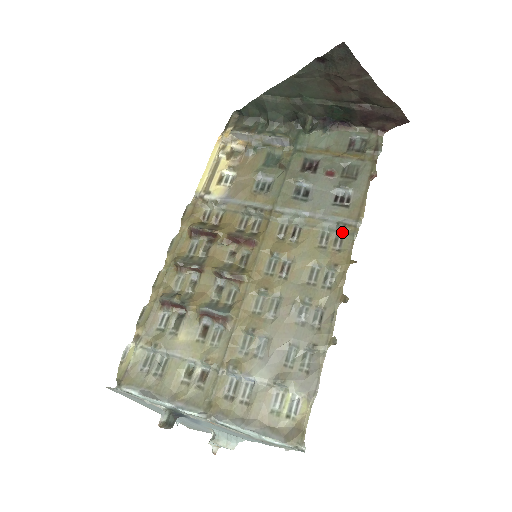
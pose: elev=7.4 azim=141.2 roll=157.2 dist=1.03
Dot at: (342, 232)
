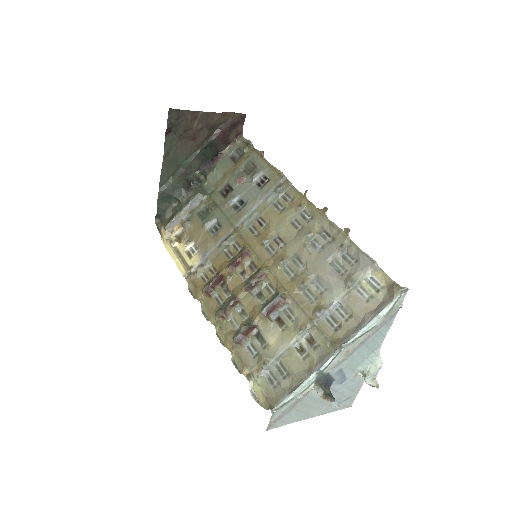
Dot at: (282, 191)
